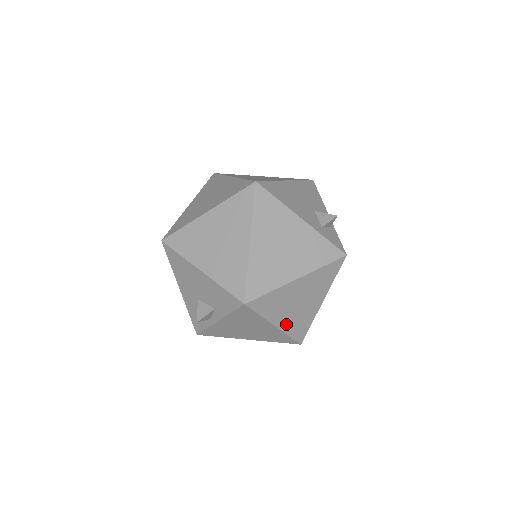
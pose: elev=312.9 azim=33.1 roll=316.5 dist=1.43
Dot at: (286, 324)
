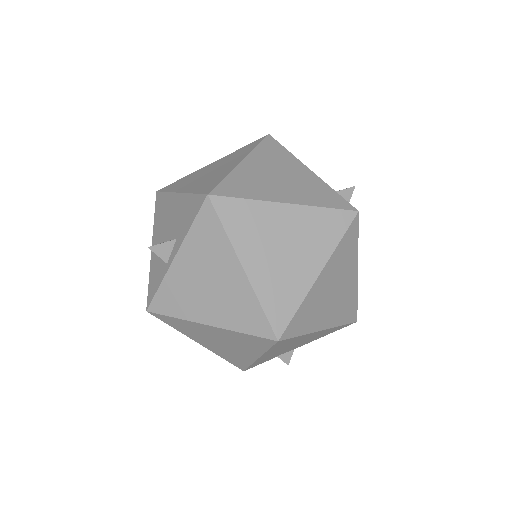
Dot at: (260, 277)
